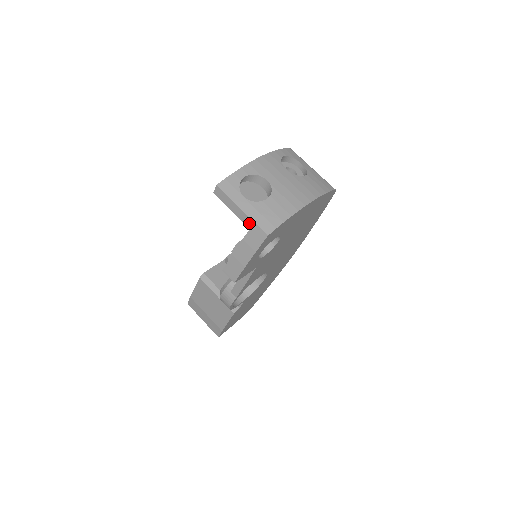
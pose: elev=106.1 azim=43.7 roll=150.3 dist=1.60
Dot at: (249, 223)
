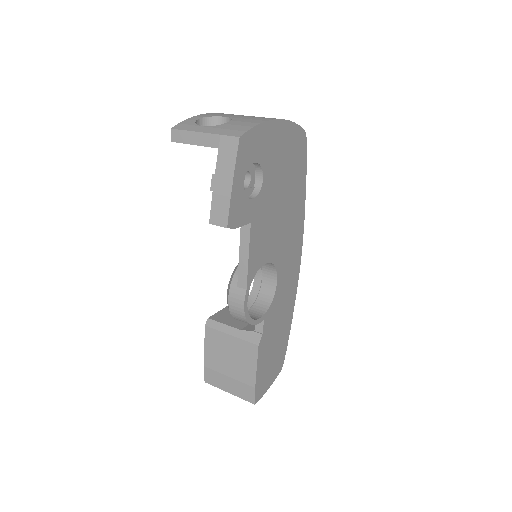
Dot at: (216, 141)
